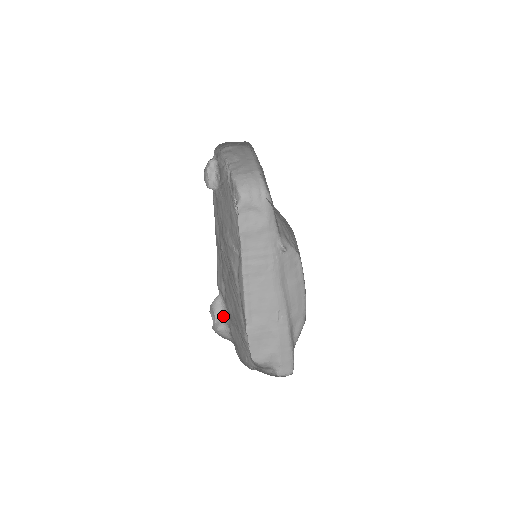
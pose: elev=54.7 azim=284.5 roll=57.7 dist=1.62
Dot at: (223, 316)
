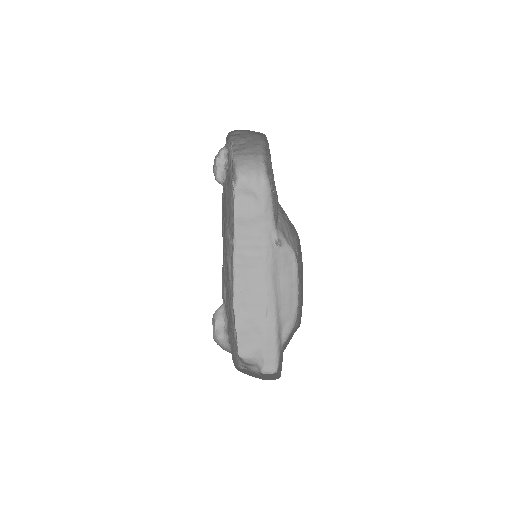
Dot at: (223, 324)
